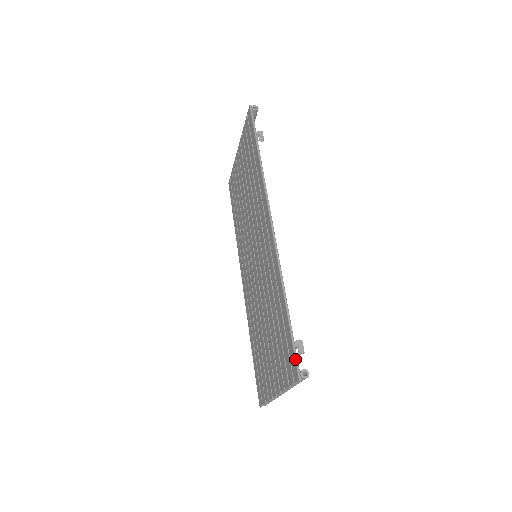
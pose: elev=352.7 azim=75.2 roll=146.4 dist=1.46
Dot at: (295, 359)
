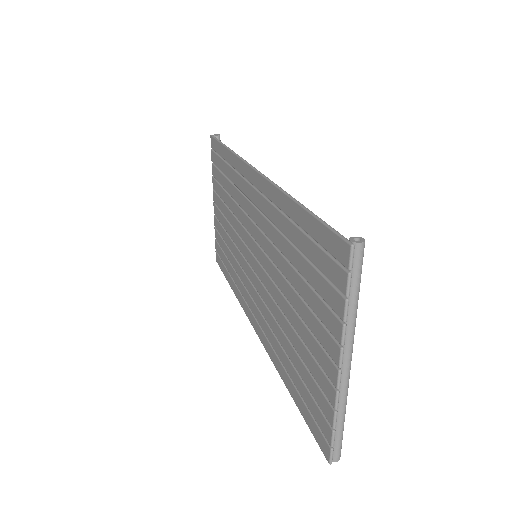
Dot at: (334, 232)
